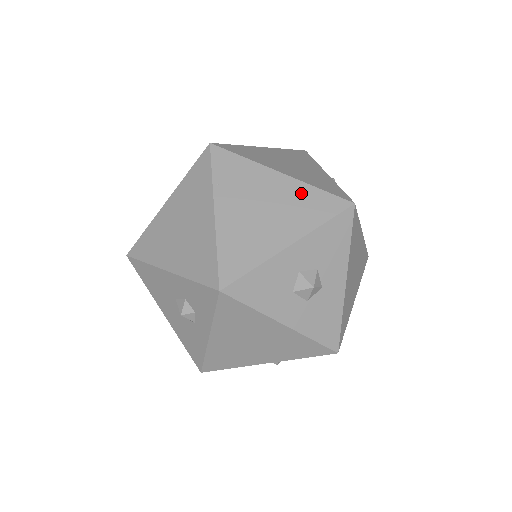
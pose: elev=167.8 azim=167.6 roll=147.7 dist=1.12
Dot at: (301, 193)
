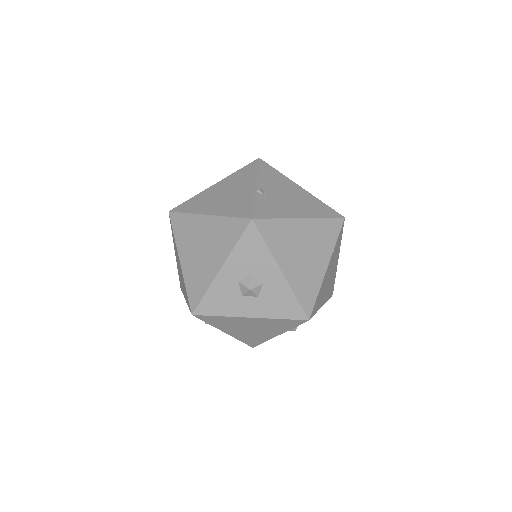
Dot at: (220, 226)
